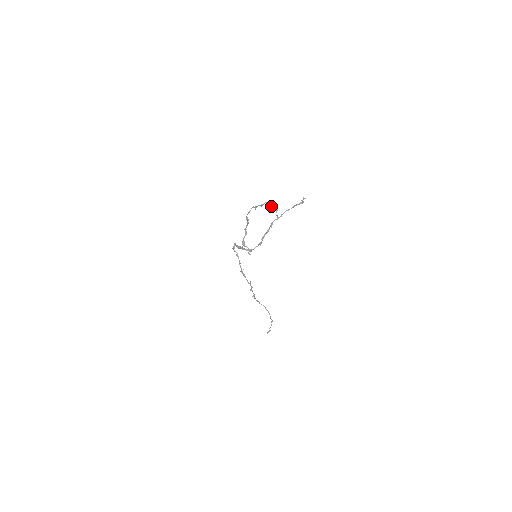
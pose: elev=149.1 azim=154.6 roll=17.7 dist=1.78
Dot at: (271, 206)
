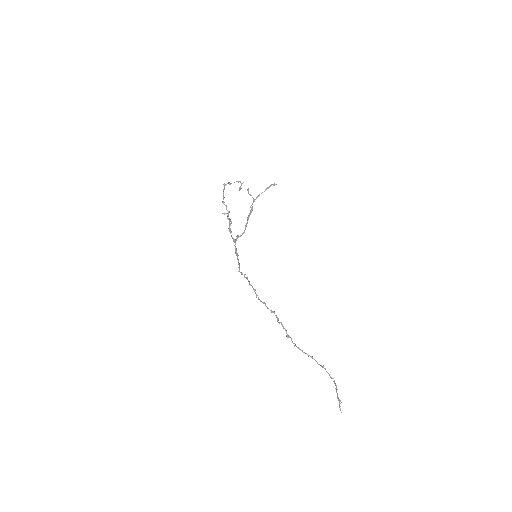
Dot at: (240, 186)
